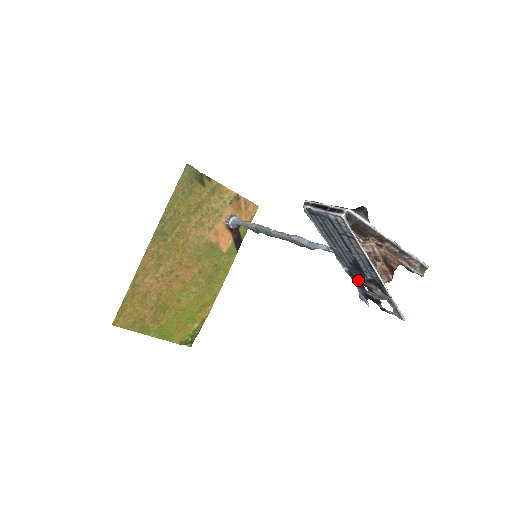
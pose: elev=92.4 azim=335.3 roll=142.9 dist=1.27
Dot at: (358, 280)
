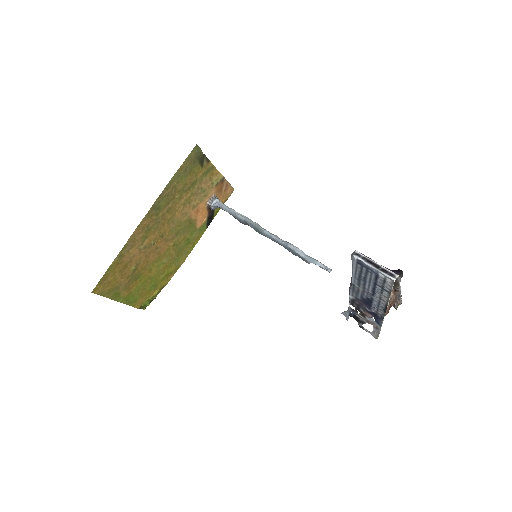
Dot at: (356, 306)
